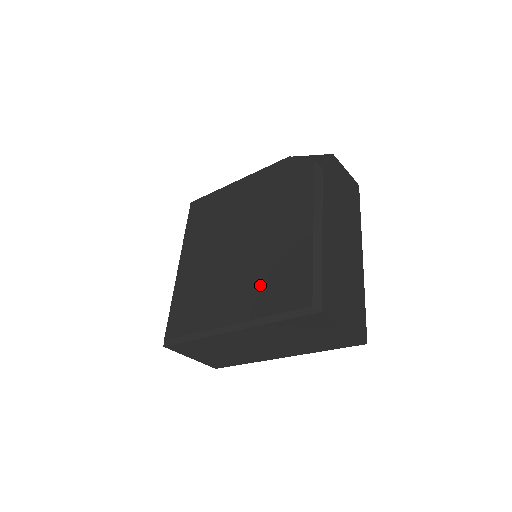
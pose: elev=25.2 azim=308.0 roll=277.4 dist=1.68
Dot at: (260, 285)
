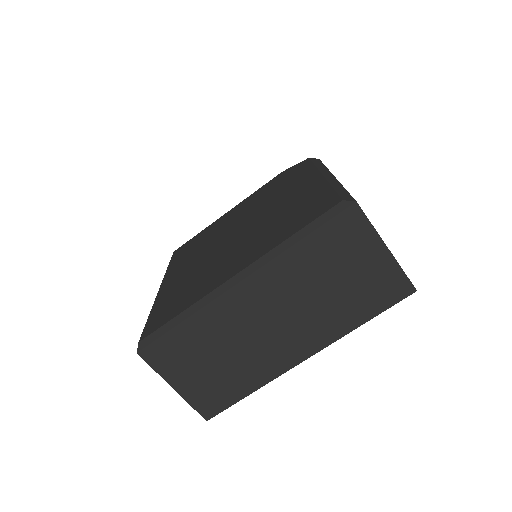
Dot at: (270, 232)
